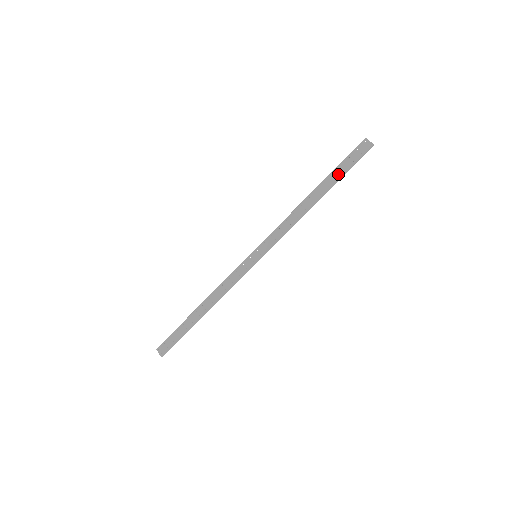
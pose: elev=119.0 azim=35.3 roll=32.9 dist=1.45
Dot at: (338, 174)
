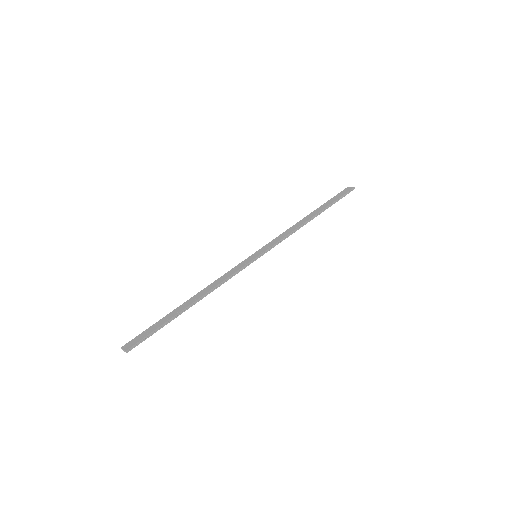
Dot at: (329, 203)
